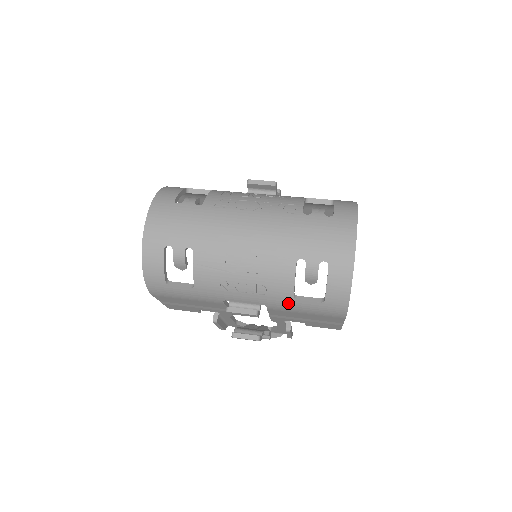
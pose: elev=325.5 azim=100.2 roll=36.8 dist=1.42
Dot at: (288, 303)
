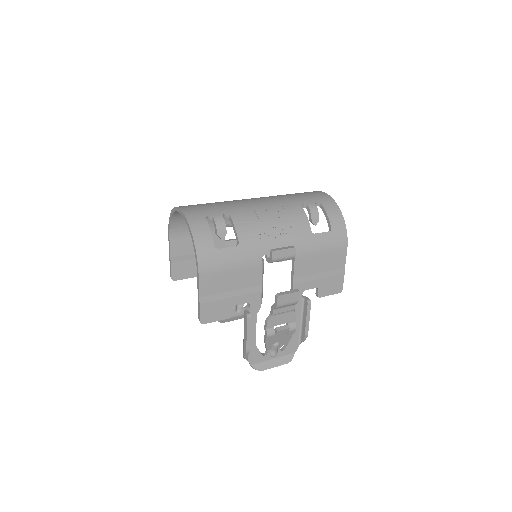
Dot at: (309, 240)
